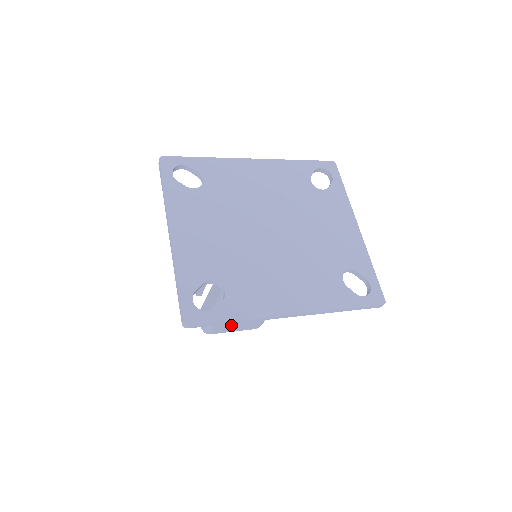
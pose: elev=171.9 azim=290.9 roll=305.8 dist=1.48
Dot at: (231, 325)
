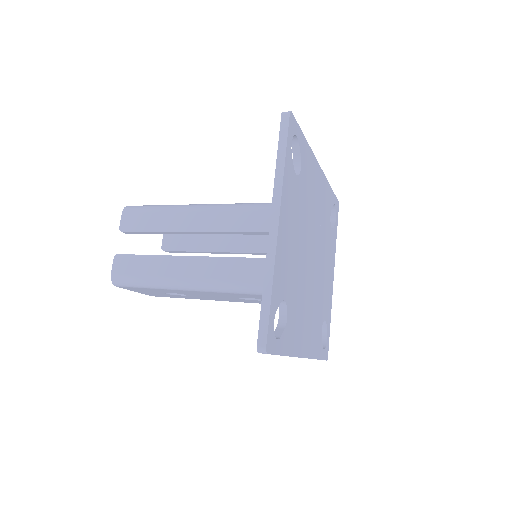
Dot at: (151, 291)
